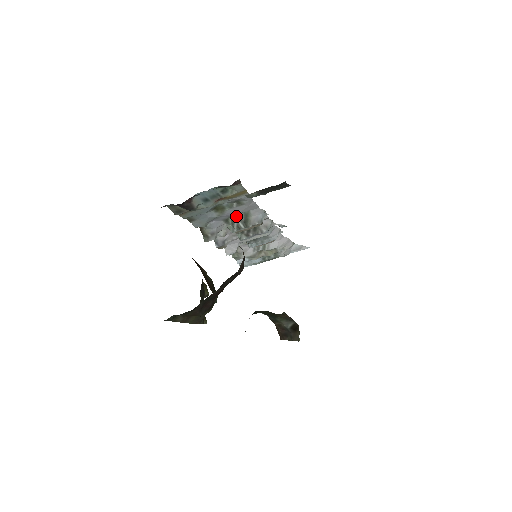
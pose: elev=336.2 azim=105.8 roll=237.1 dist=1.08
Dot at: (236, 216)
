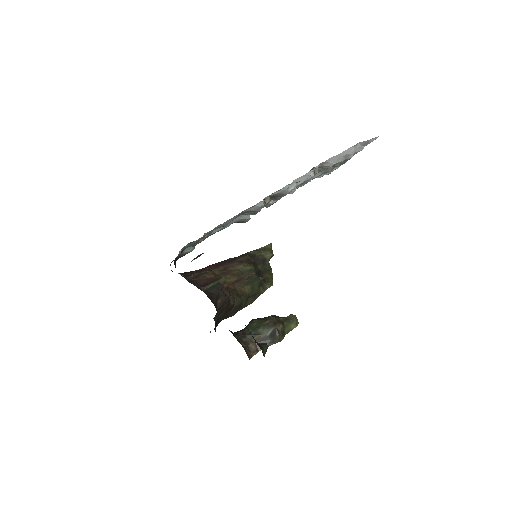
Dot at: (240, 214)
